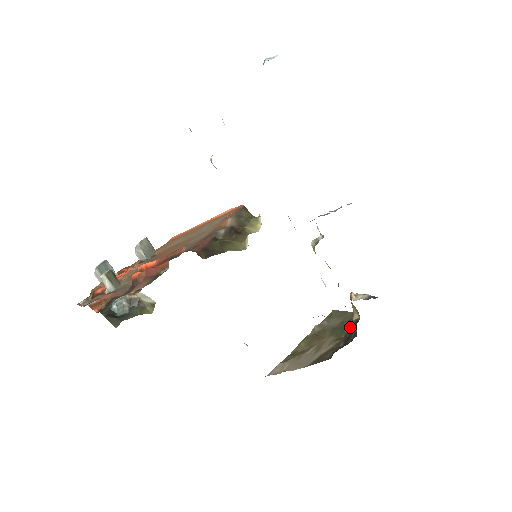
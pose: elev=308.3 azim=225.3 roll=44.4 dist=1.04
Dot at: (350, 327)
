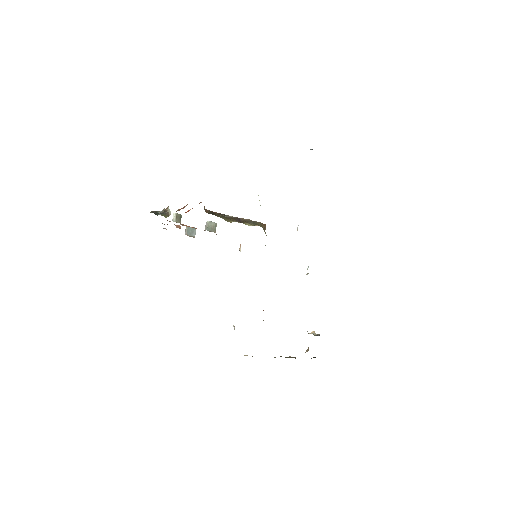
Dot at: occluded
